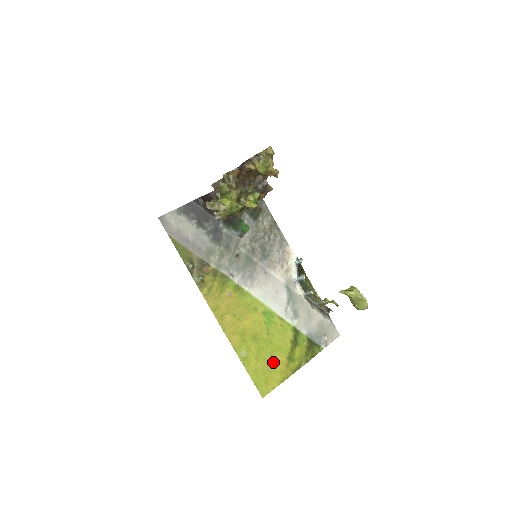
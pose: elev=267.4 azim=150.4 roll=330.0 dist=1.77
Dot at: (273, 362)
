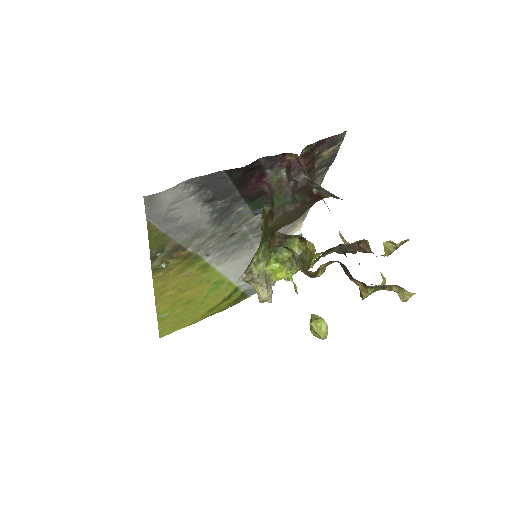
Dot at: (192, 315)
